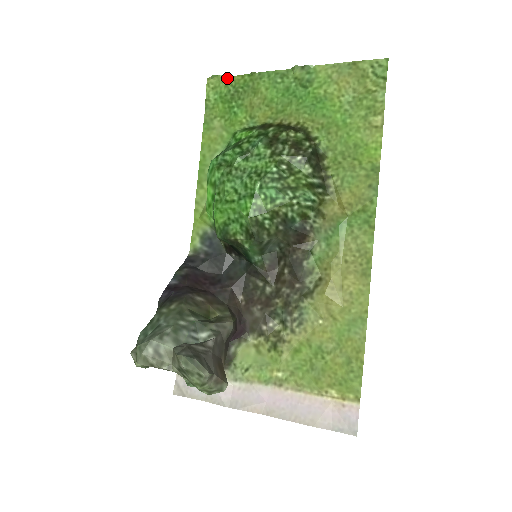
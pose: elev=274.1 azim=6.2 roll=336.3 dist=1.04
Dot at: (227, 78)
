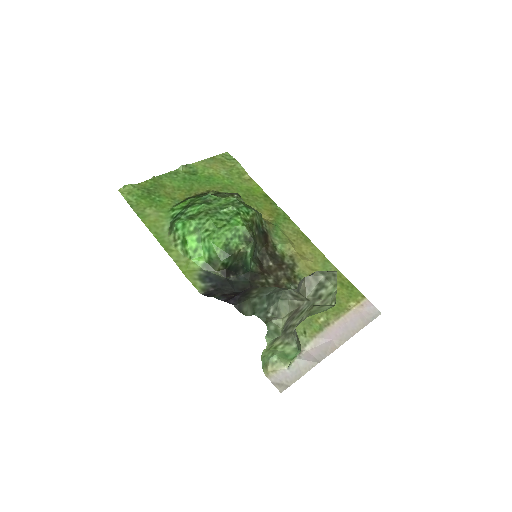
Dot at: (135, 185)
